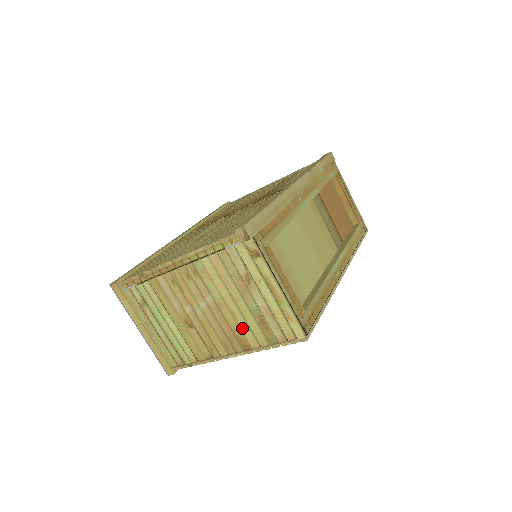
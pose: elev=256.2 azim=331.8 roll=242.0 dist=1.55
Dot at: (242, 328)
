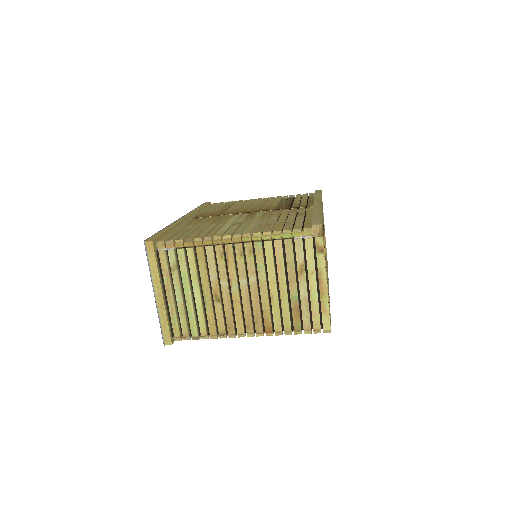
Dot at: (273, 311)
